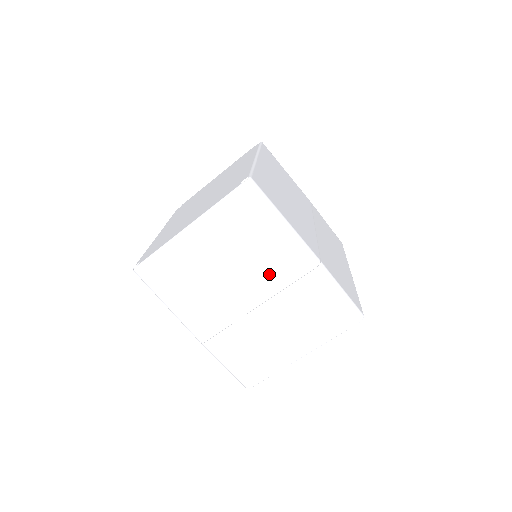
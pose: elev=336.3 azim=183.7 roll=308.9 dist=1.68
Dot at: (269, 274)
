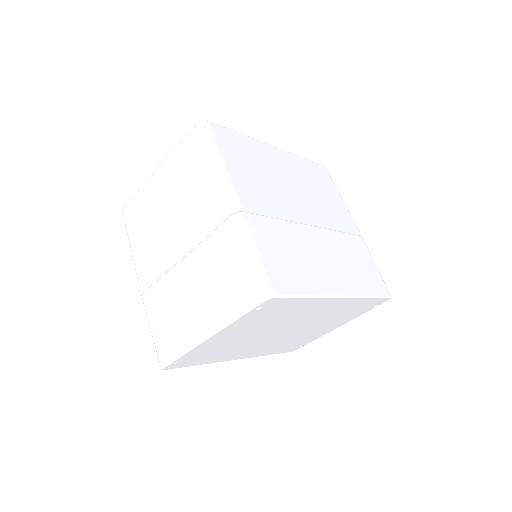
Dot at: (197, 221)
